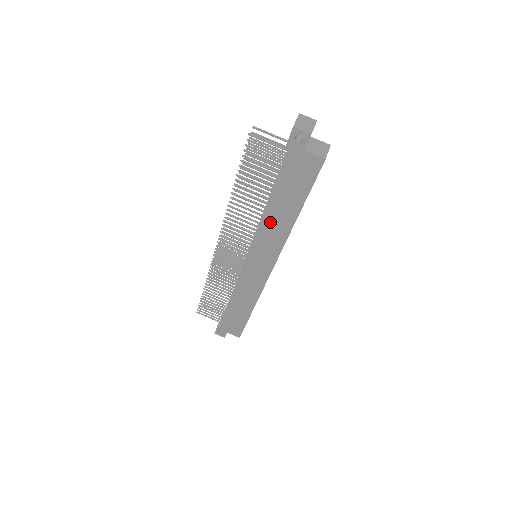
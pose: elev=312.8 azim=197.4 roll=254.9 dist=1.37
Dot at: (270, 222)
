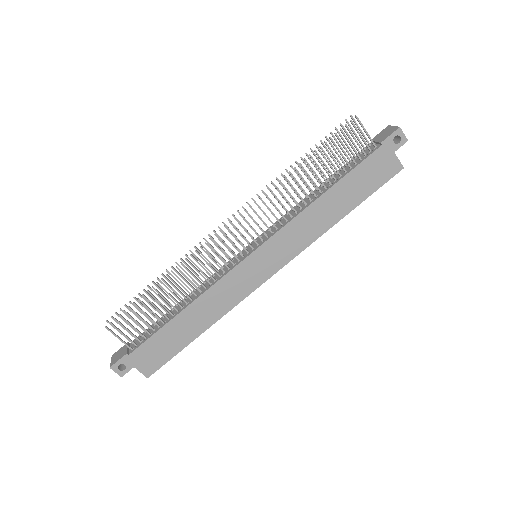
Dot at: (314, 213)
